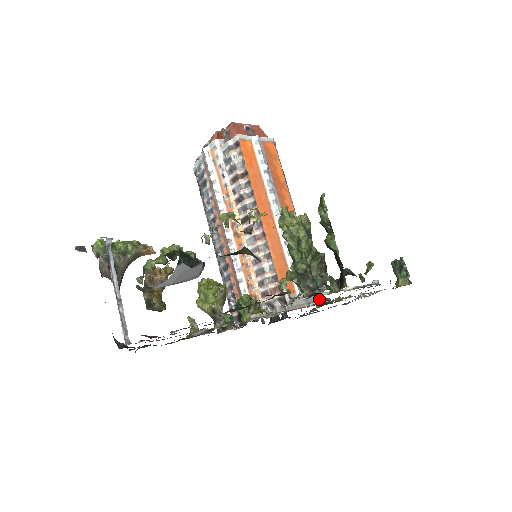
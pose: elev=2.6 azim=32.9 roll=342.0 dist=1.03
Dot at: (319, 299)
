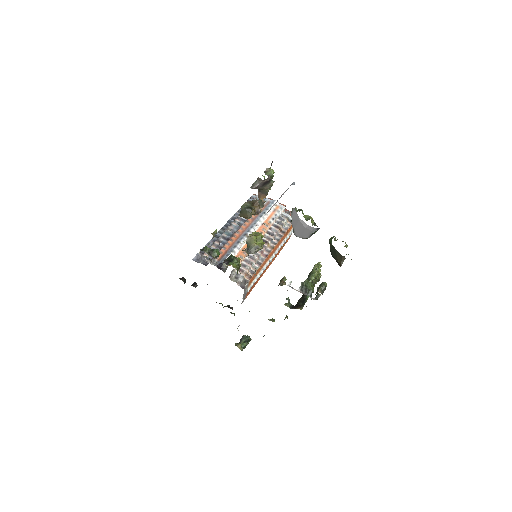
Dot at: (242, 302)
